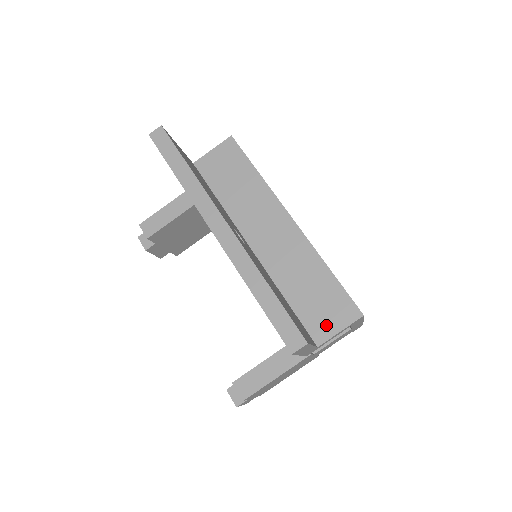
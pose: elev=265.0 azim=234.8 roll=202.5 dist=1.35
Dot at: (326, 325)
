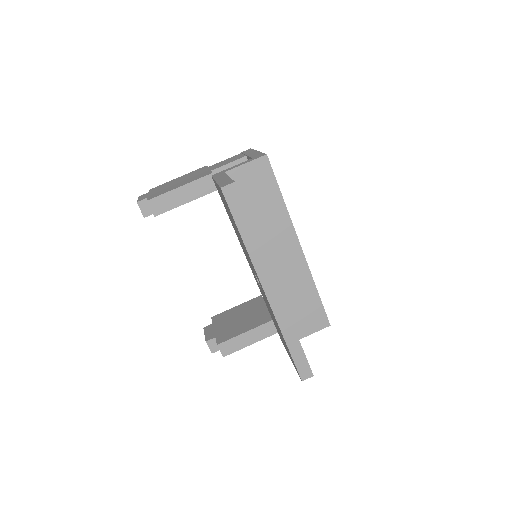
Dot at: (304, 329)
